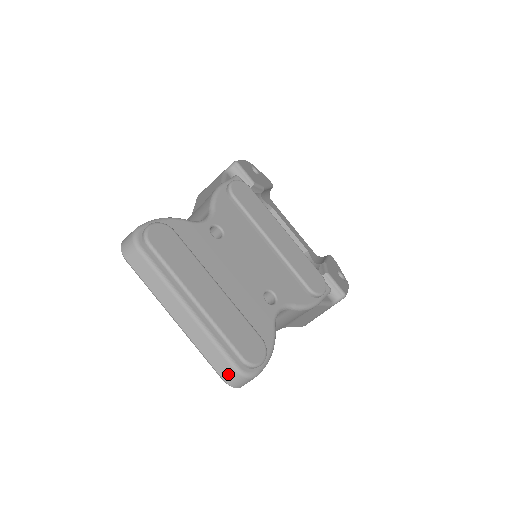
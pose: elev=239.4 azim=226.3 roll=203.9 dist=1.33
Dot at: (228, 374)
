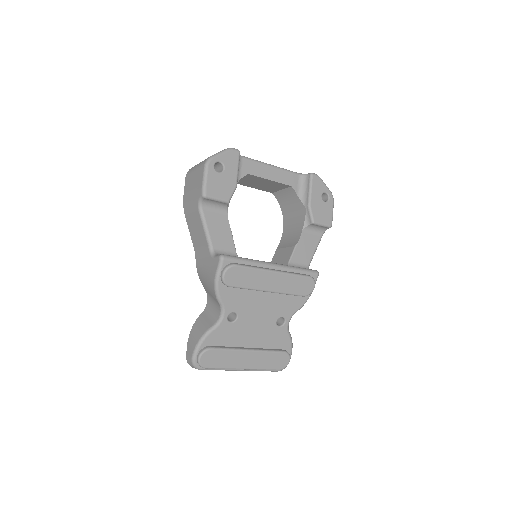
Dot at: occluded
